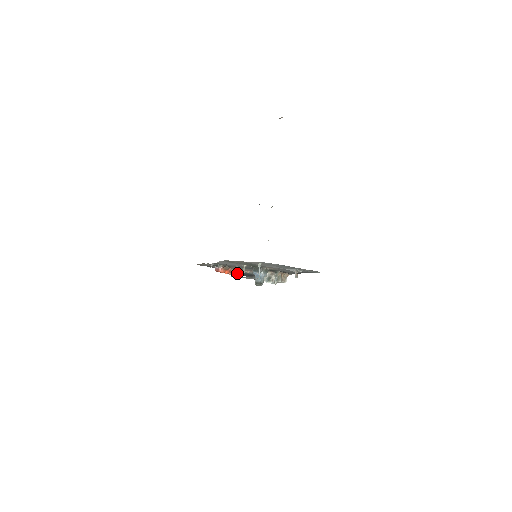
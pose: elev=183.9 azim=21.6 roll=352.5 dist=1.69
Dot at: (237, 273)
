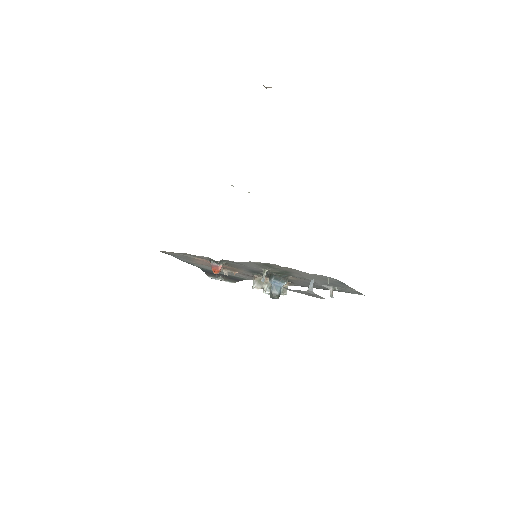
Dot at: (312, 289)
